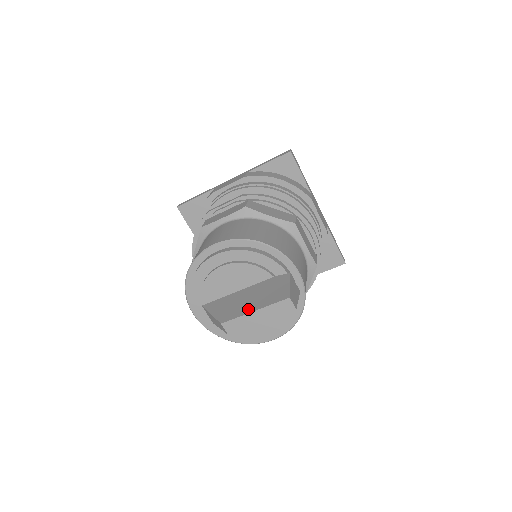
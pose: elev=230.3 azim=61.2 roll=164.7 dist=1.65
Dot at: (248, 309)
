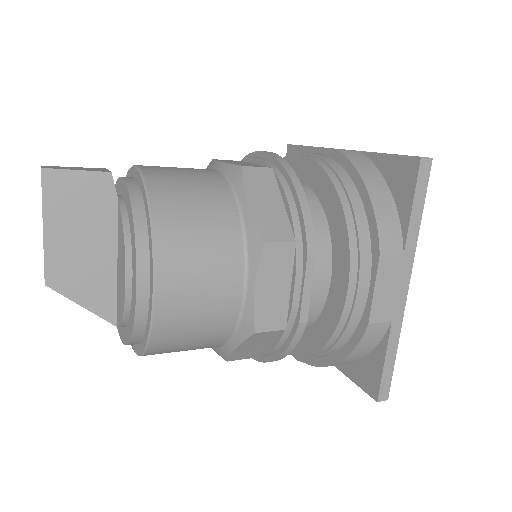
Dot at: occluded
